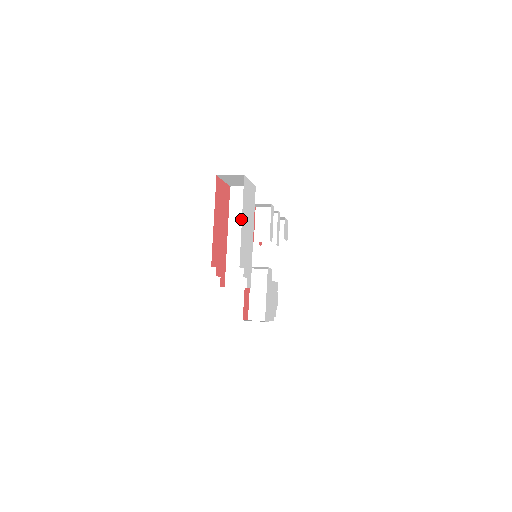
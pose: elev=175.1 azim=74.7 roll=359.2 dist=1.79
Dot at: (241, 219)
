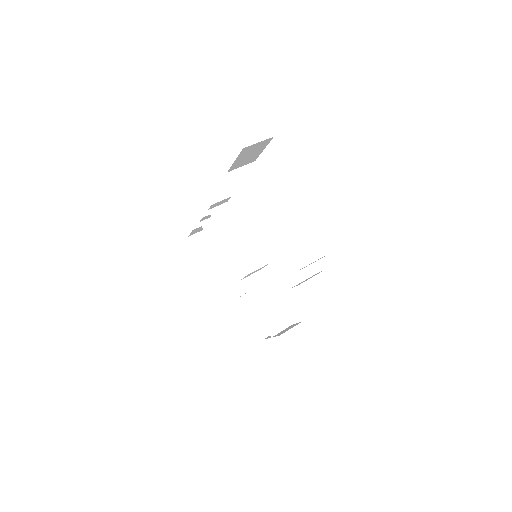
Dot at: (261, 204)
